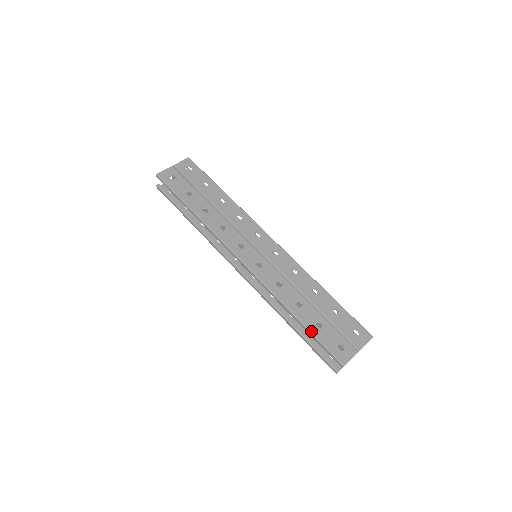
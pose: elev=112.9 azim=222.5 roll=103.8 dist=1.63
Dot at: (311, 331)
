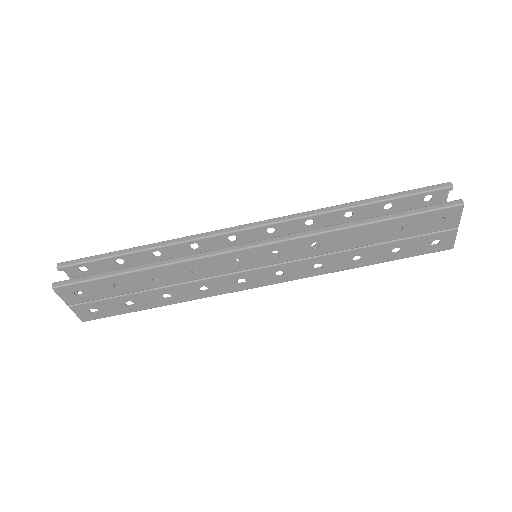
Dot at: occluded
